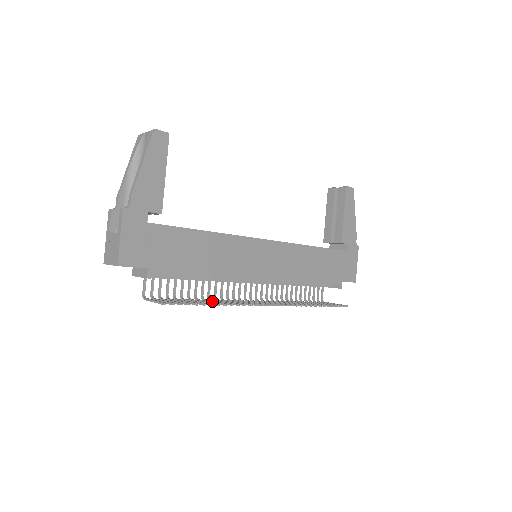
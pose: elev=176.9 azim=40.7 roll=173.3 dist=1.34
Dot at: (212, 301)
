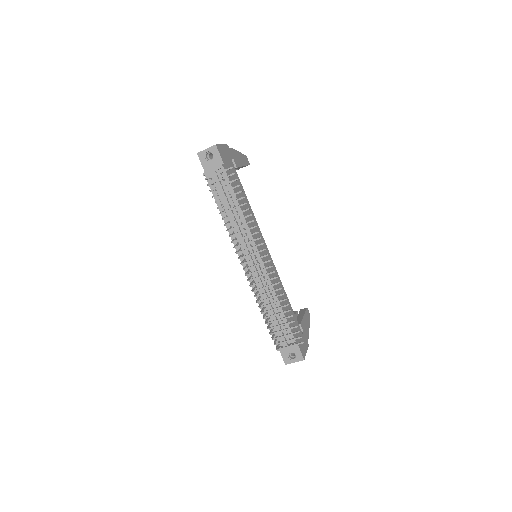
Dot at: (237, 219)
